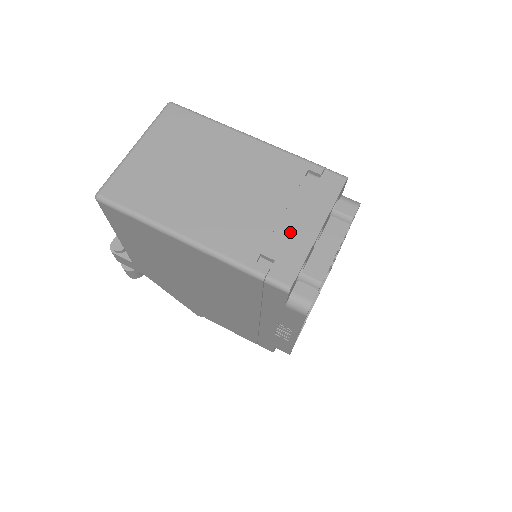
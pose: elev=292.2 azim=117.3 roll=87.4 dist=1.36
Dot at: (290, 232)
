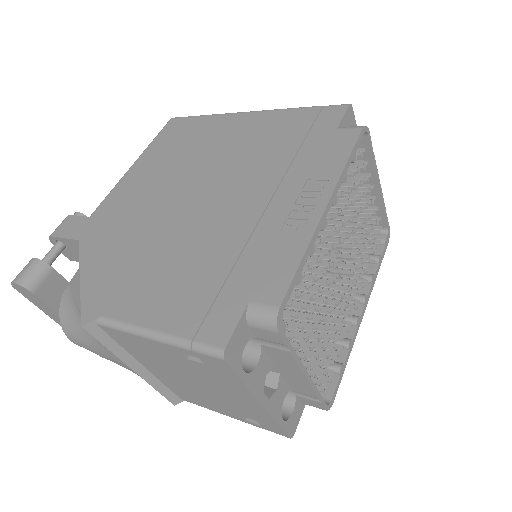
Dot at: occluded
